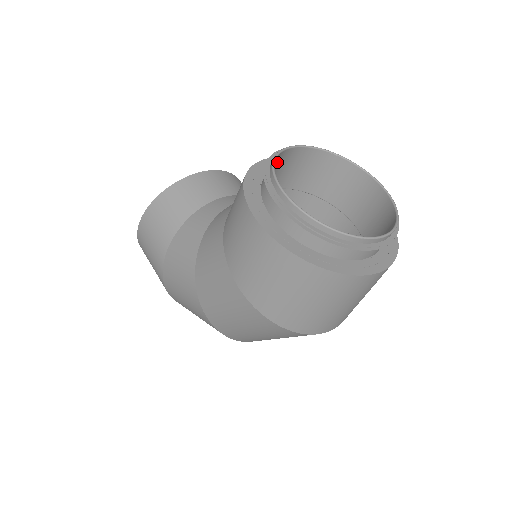
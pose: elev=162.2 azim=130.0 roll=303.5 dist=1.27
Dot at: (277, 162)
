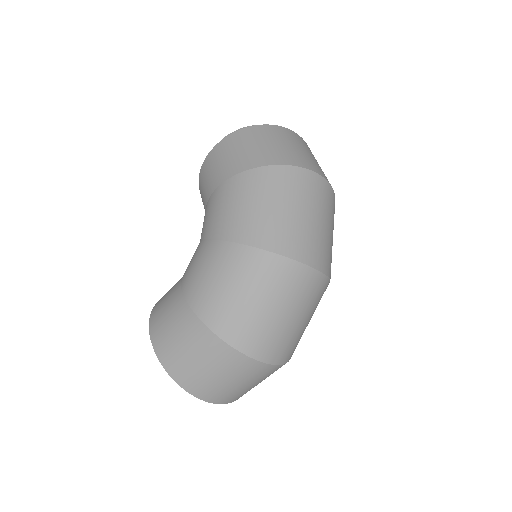
Dot at: occluded
